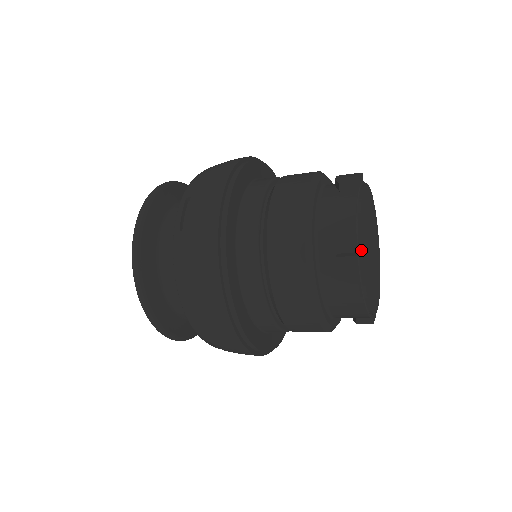
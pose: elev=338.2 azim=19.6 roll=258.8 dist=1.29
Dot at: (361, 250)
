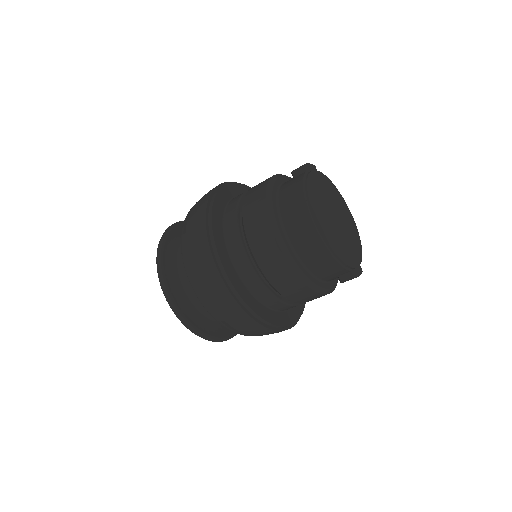
Dot at: (311, 206)
